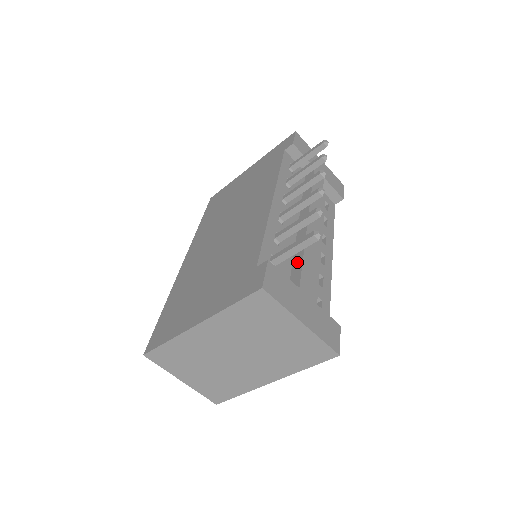
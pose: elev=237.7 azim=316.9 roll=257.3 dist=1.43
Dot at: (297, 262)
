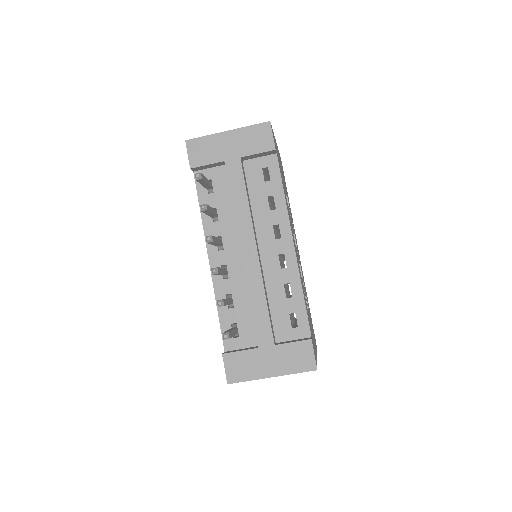
Dot at: (252, 312)
